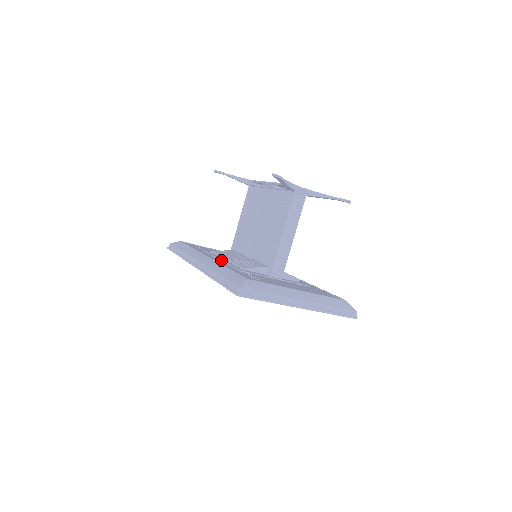
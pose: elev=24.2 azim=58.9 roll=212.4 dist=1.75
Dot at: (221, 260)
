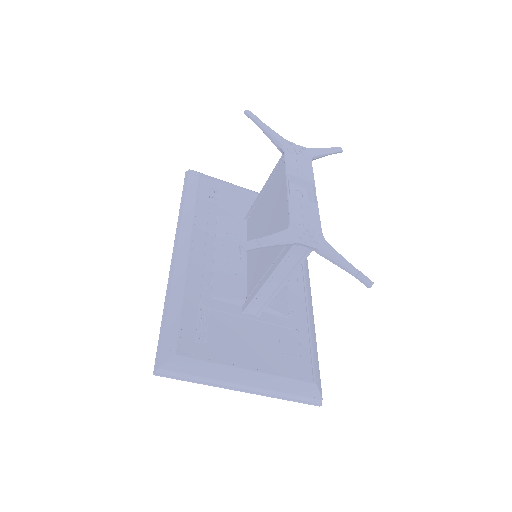
Dot at: (204, 257)
